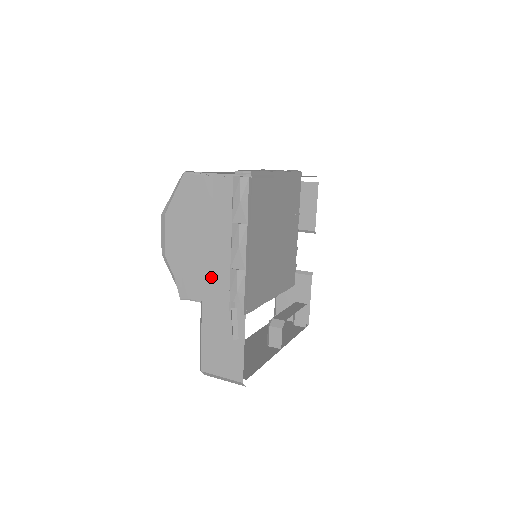
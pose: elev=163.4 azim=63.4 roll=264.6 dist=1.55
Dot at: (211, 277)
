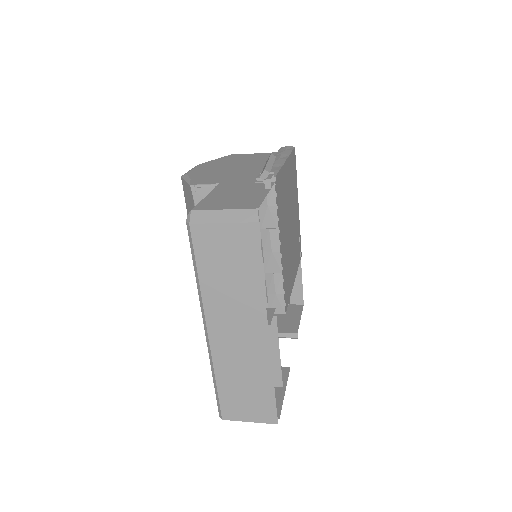
Dot at: (238, 175)
